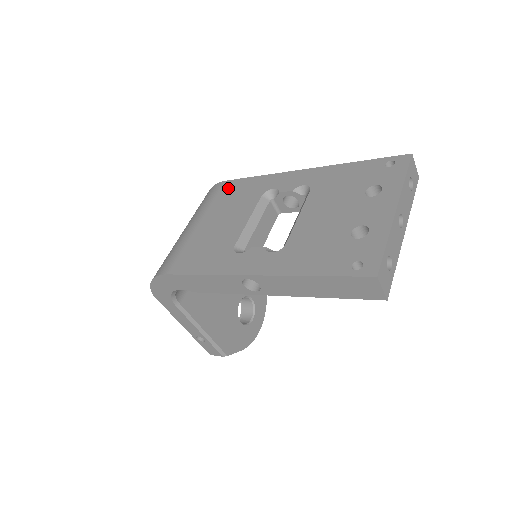
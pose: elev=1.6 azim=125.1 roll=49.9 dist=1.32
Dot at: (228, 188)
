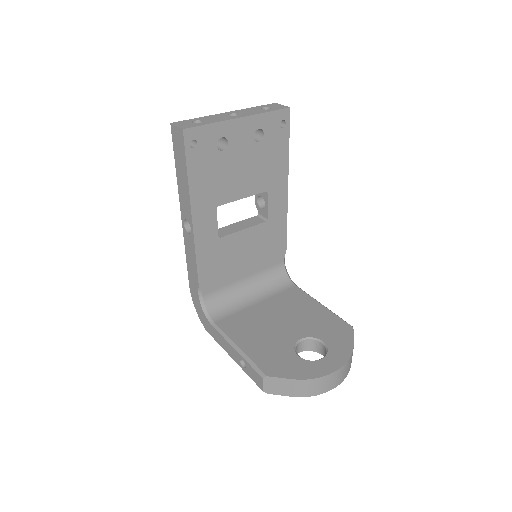
Dot at: occluded
